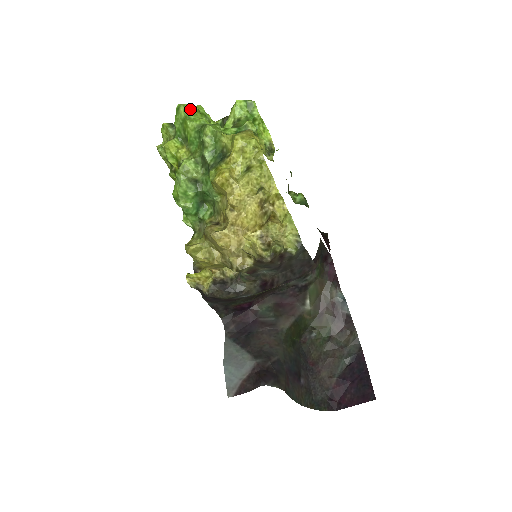
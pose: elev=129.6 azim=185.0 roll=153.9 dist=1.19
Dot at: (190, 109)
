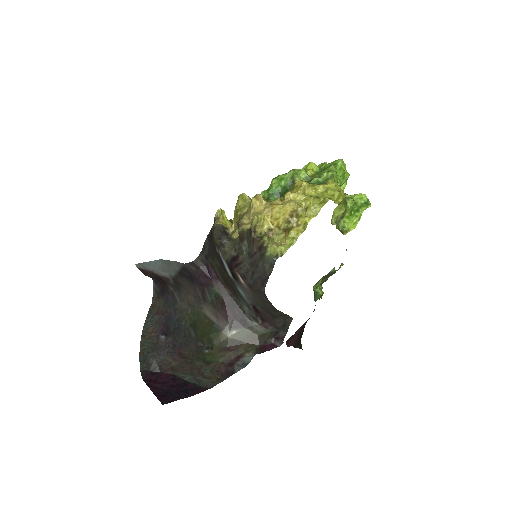
Dot at: (343, 167)
